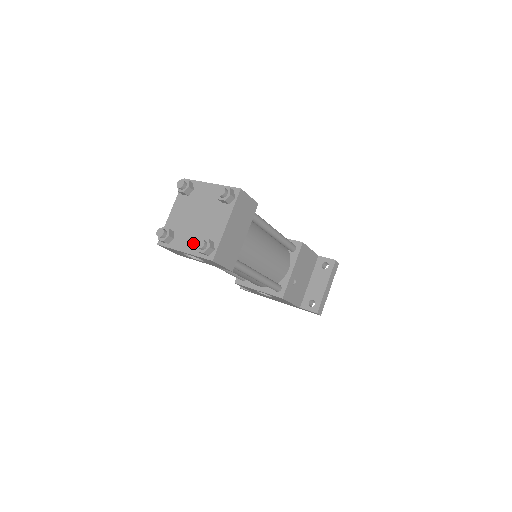
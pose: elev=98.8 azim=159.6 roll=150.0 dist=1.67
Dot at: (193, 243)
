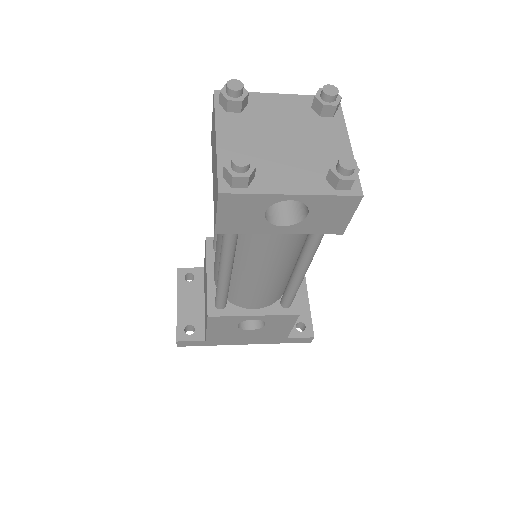
Dot at: (304, 177)
